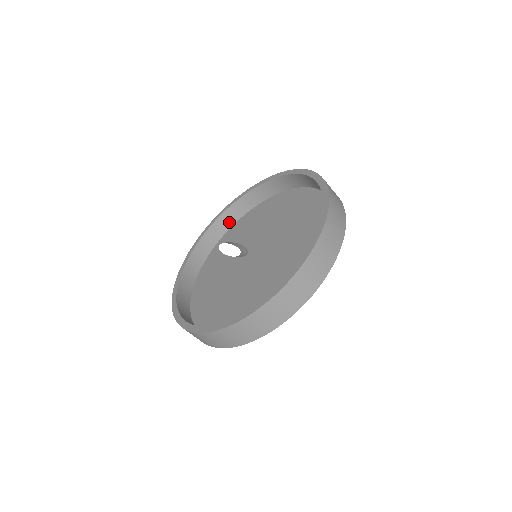
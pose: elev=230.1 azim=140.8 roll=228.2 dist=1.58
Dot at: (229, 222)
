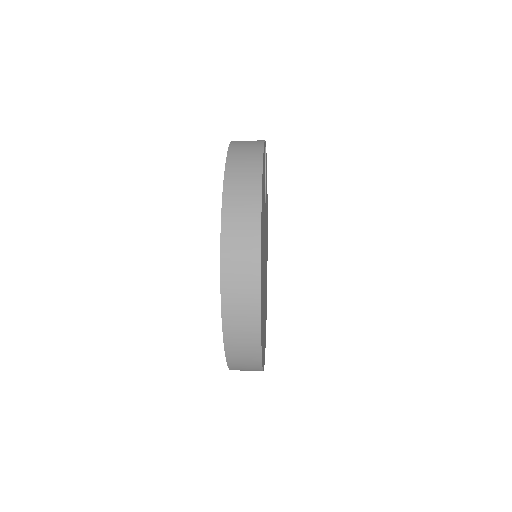
Dot at: occluded
